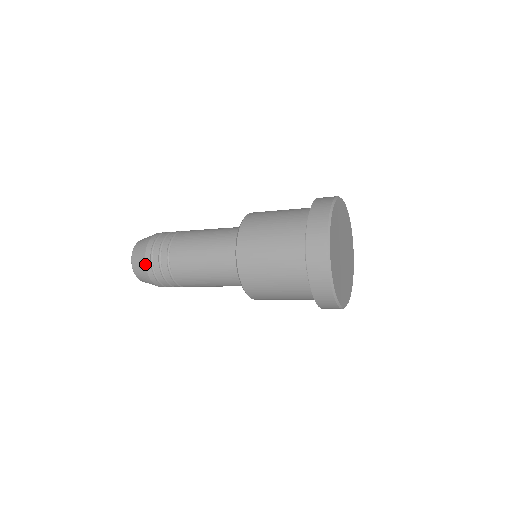
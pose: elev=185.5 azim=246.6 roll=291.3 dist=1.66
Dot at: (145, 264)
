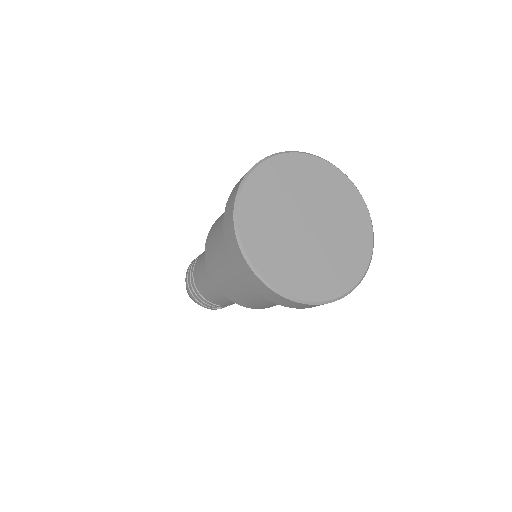
Dot at: (186, 272)
